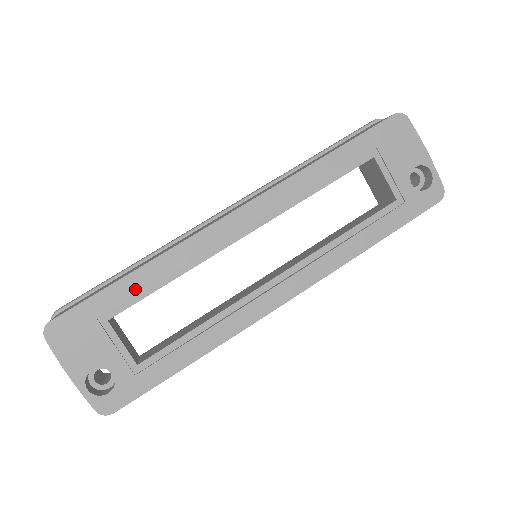
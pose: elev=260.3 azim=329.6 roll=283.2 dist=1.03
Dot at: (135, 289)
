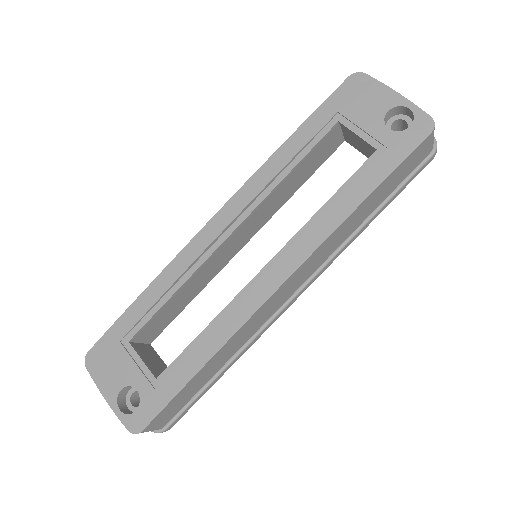
Dot at: (145, 308)
